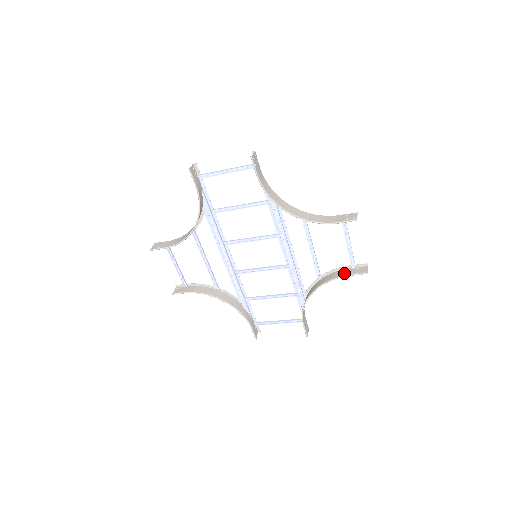
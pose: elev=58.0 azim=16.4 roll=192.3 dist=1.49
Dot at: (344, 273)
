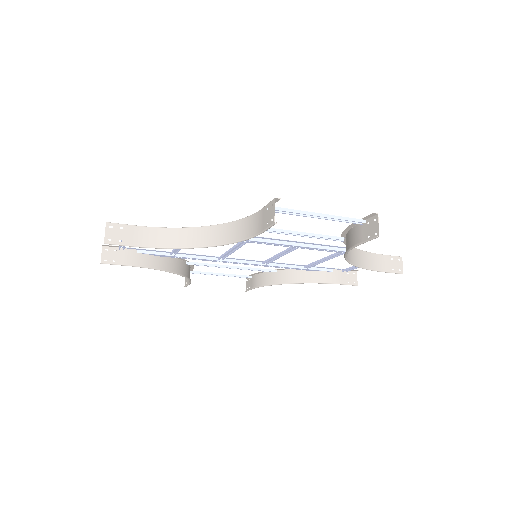
Dot at: (355, 237)
